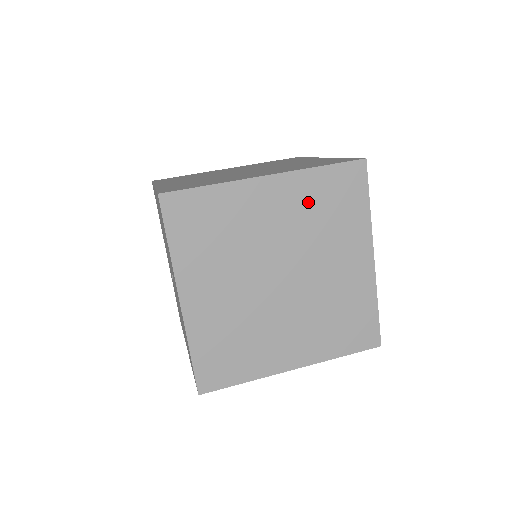
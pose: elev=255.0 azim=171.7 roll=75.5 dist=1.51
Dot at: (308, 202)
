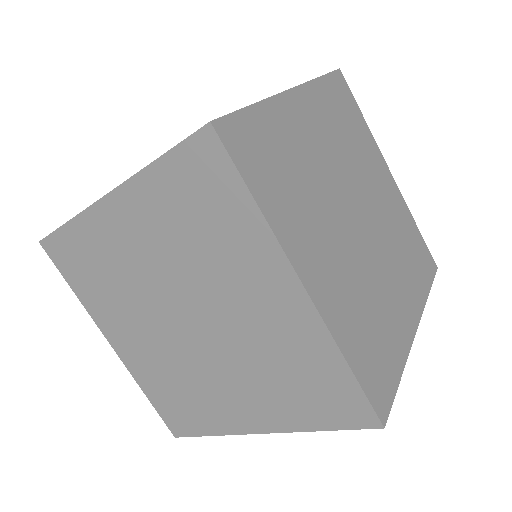
Dot at: (291, 349)
